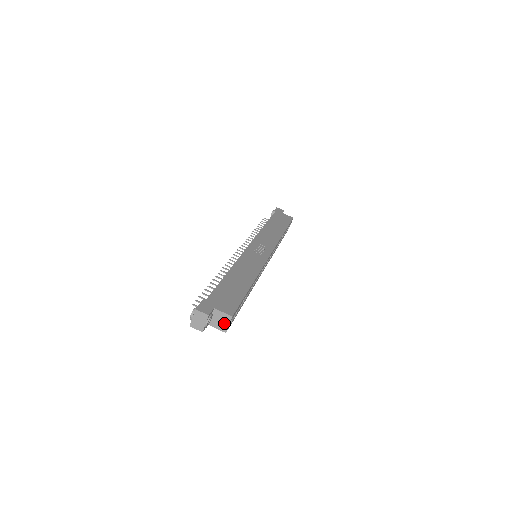
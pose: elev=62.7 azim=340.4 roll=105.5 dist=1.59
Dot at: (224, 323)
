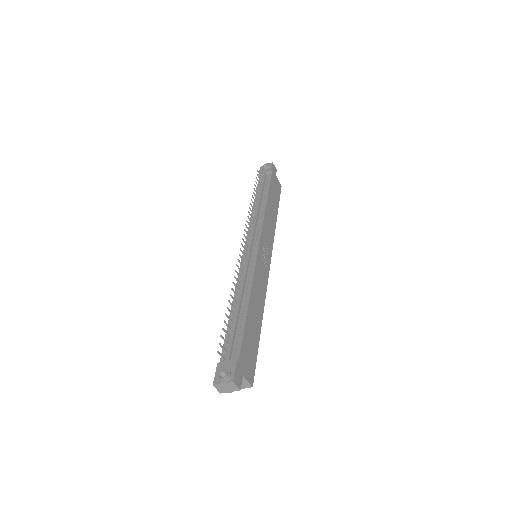
Dot at: occluded
